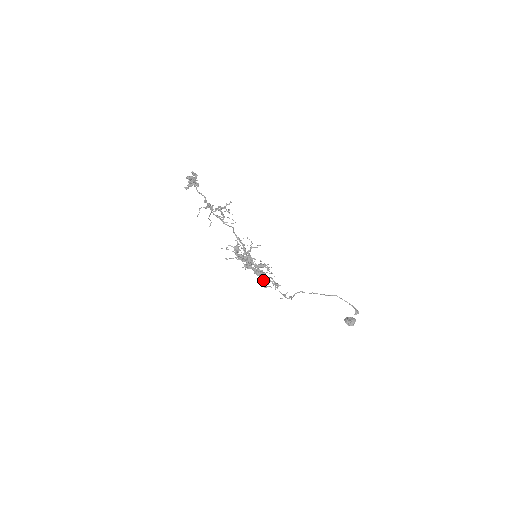
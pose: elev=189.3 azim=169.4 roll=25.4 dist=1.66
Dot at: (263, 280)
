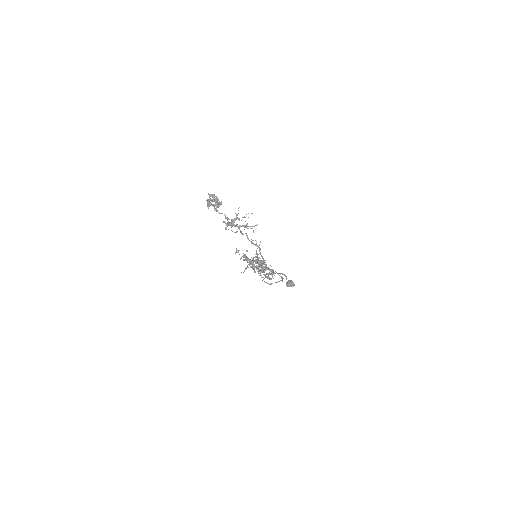
Dot at: (268, 274)
